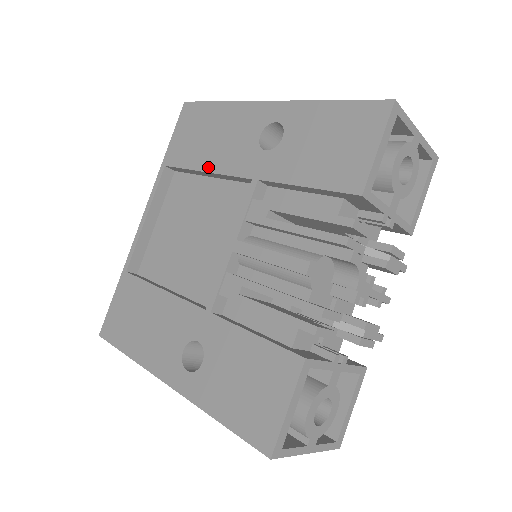
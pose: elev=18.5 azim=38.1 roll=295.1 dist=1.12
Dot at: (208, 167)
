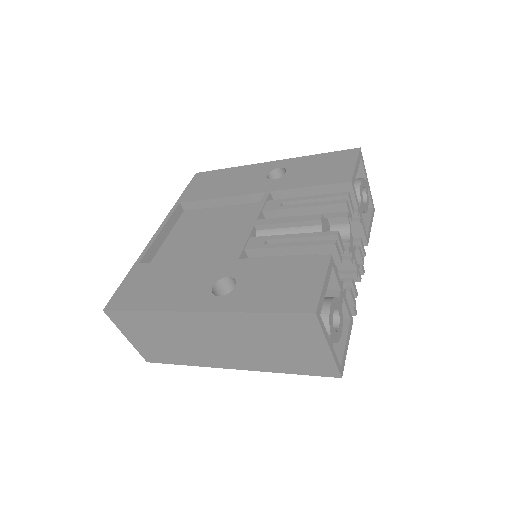
Dot at: (224, 195)
